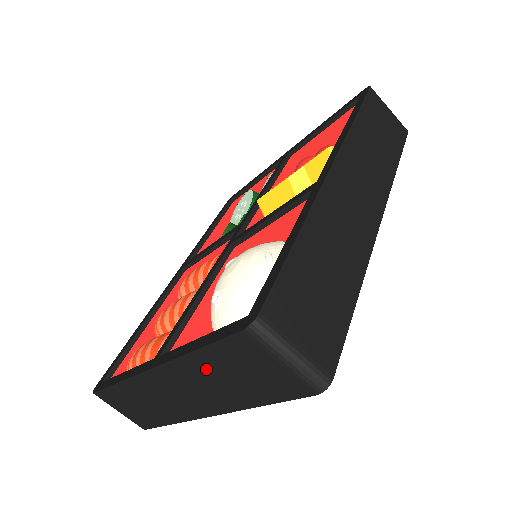
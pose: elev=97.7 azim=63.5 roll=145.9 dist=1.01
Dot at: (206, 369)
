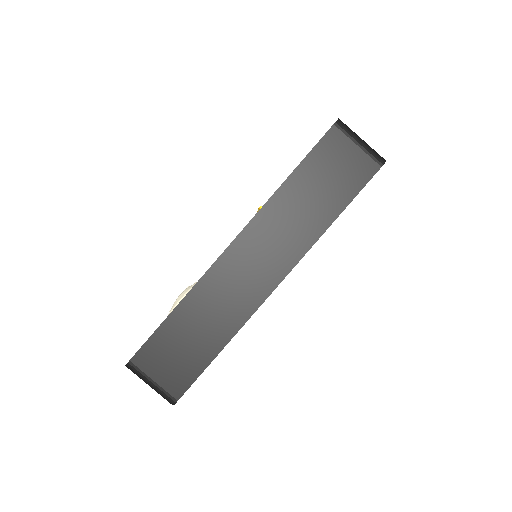
Dot at: occluded
